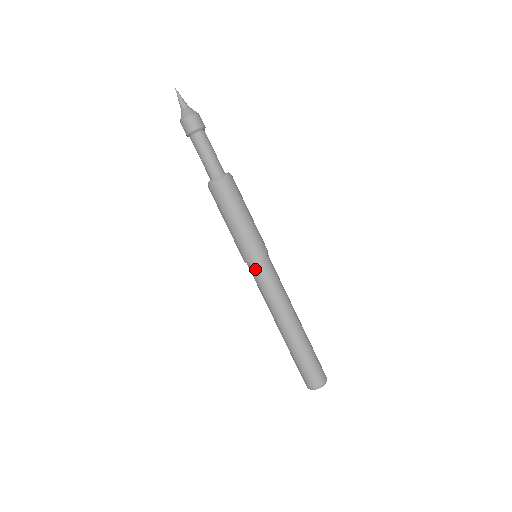
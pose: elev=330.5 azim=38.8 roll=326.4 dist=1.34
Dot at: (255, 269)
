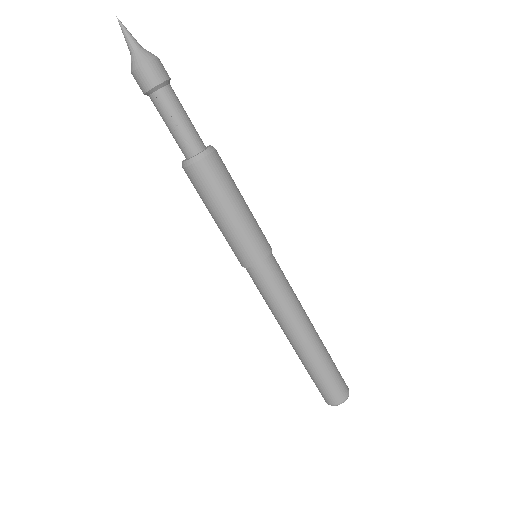
Dot at: (264, 273)
